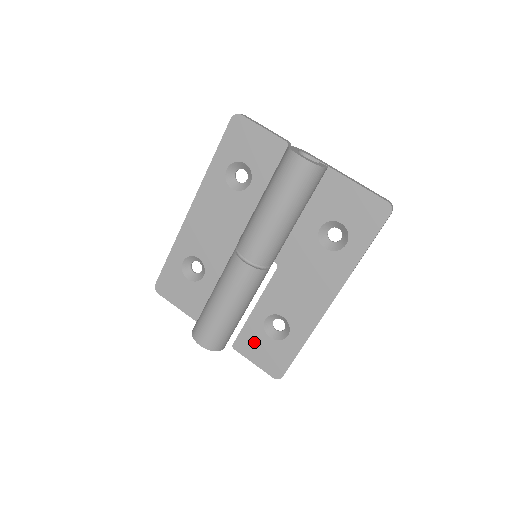
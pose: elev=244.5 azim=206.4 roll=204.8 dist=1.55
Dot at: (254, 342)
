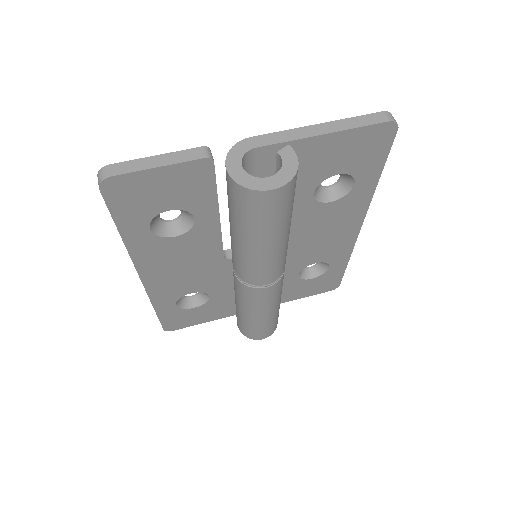
Dot at: (298, 290)
